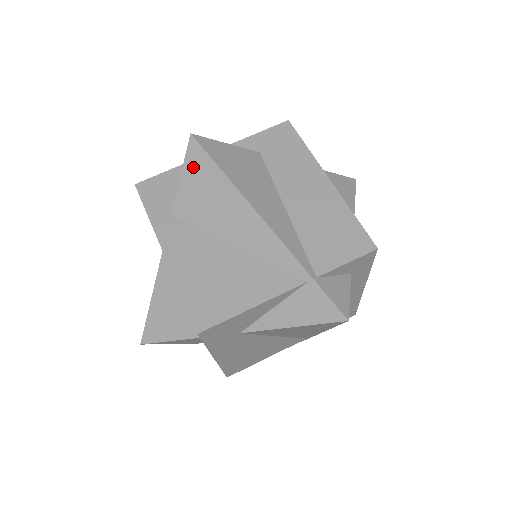
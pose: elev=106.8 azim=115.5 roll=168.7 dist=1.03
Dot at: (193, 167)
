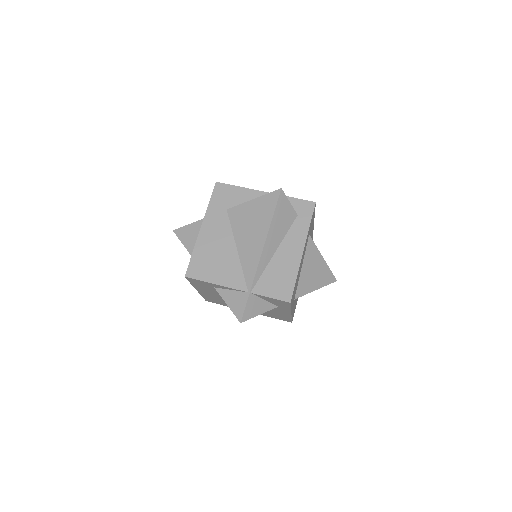
Dot at: occluded
